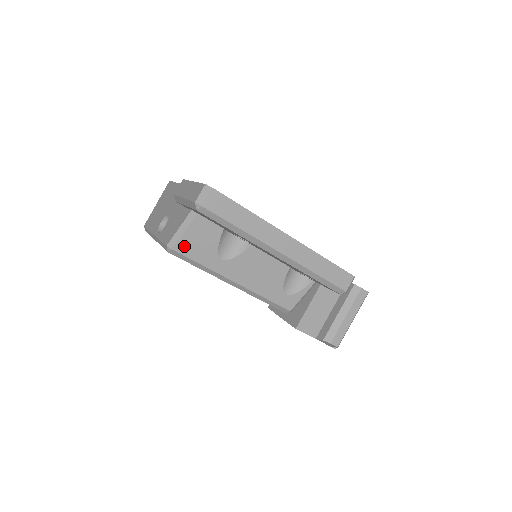
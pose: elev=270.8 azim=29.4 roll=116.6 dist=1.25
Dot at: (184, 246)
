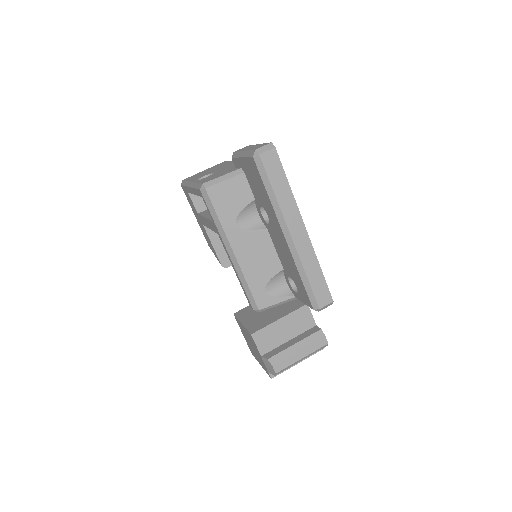
Dot at: (216, 192)
